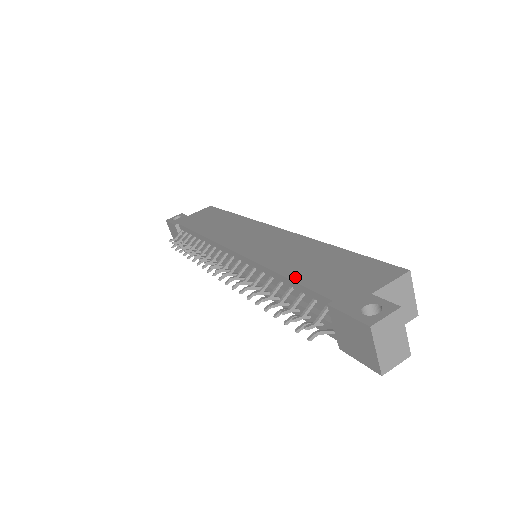
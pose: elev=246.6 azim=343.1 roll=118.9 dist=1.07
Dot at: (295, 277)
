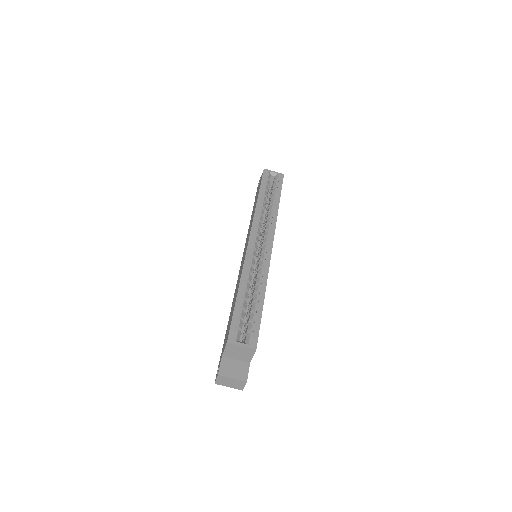
Dot at: occluded
